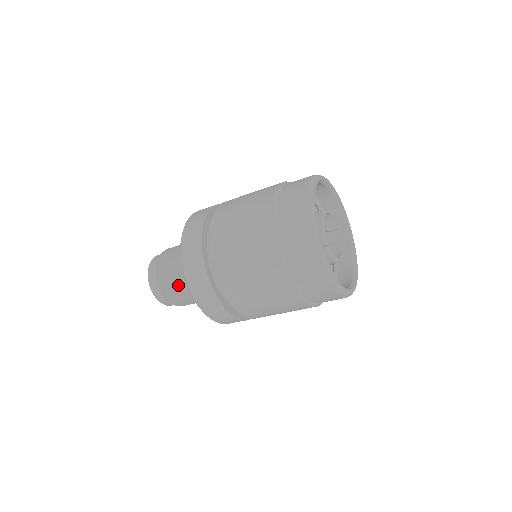
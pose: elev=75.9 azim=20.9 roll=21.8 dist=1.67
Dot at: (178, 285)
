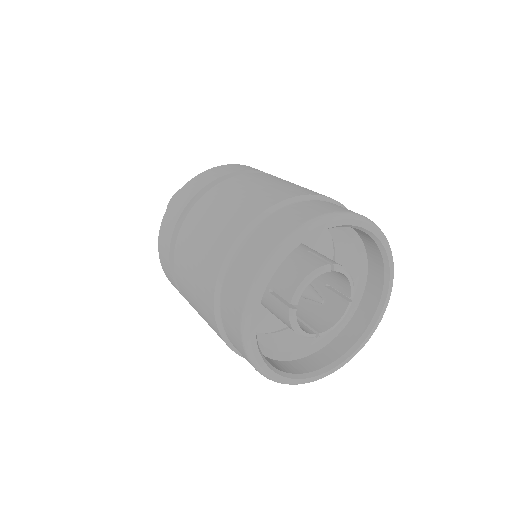
Dot at: occluded
